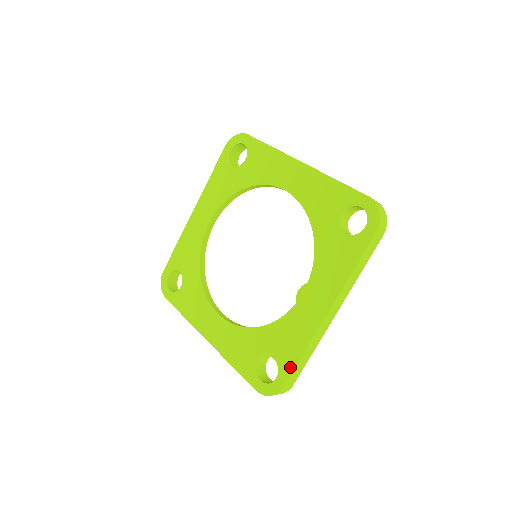
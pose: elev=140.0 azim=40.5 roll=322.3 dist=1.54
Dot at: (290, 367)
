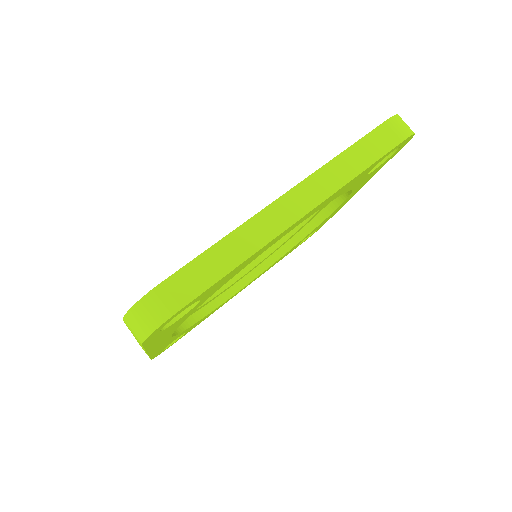
Dot at: (191, 262)
